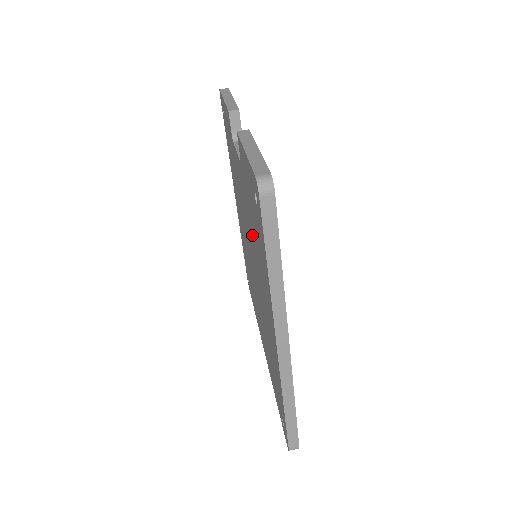
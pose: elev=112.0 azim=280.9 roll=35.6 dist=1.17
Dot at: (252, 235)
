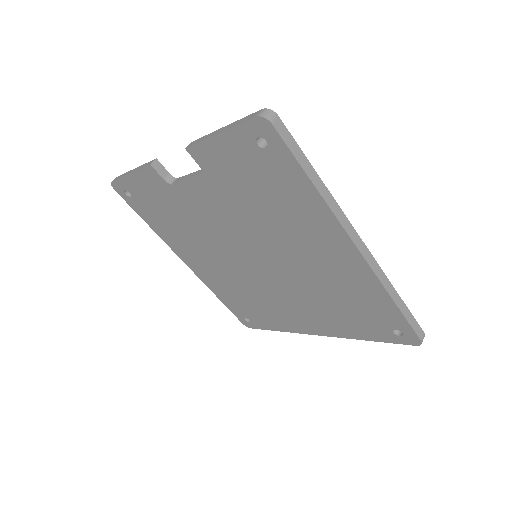
Dot at: (255, 217)
